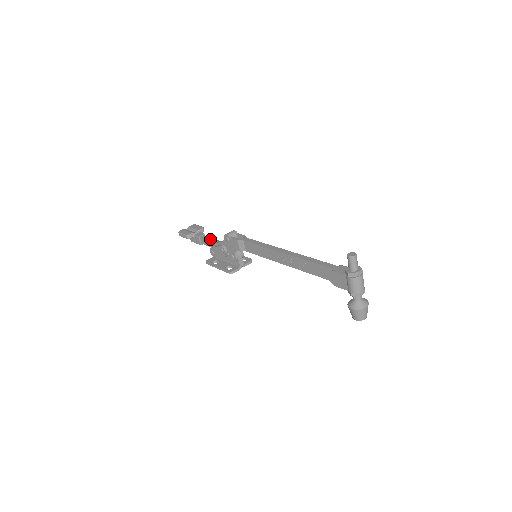
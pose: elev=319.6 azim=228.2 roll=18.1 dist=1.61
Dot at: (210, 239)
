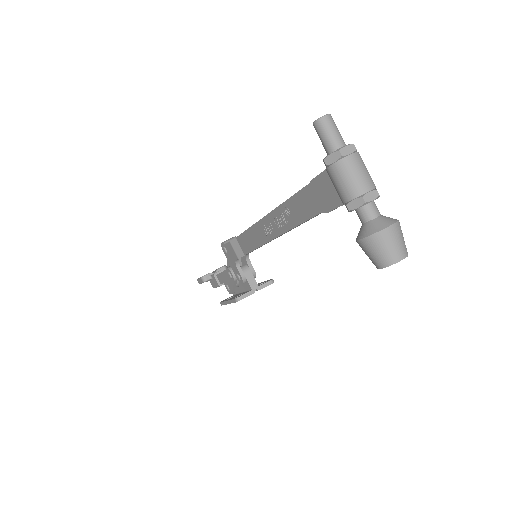
Dot at: occluded
